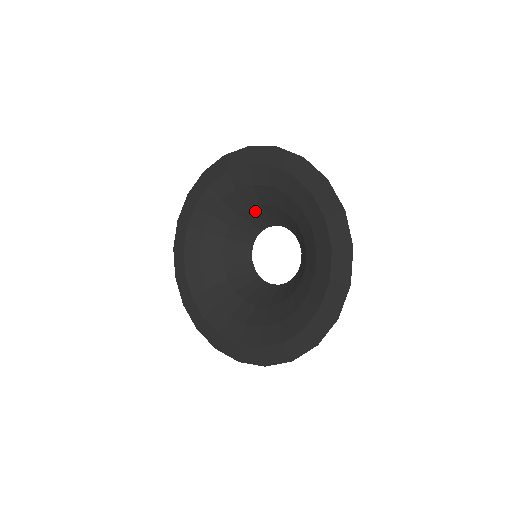
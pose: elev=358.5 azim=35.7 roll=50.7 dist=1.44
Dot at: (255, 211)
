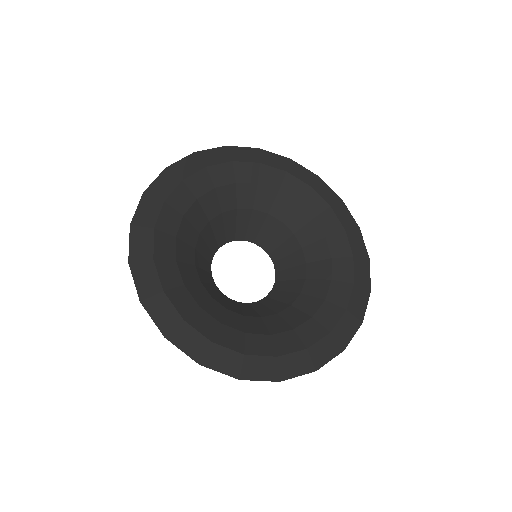
Dot at: (239, 215)
